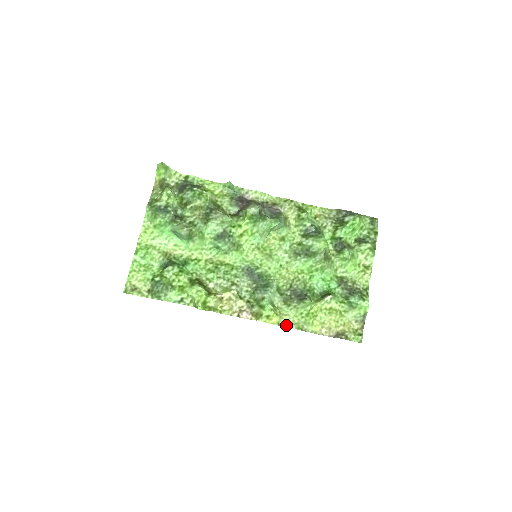
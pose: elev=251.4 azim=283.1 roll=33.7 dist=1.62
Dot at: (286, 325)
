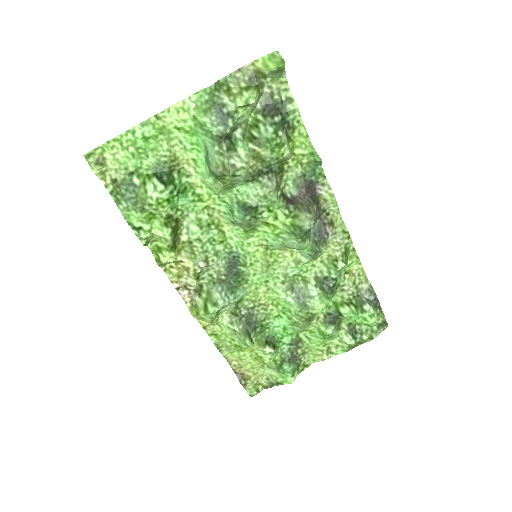
Dot at: (210, 333)
